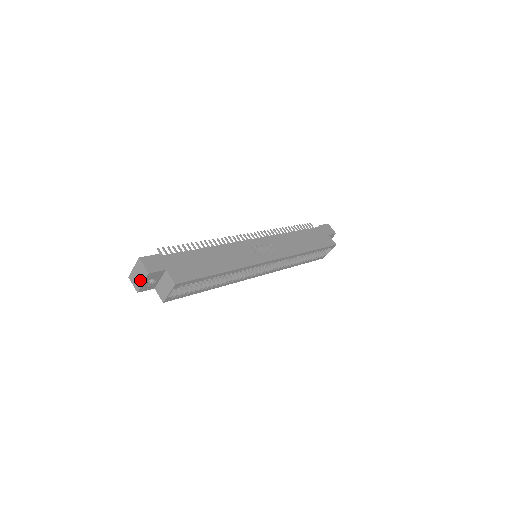
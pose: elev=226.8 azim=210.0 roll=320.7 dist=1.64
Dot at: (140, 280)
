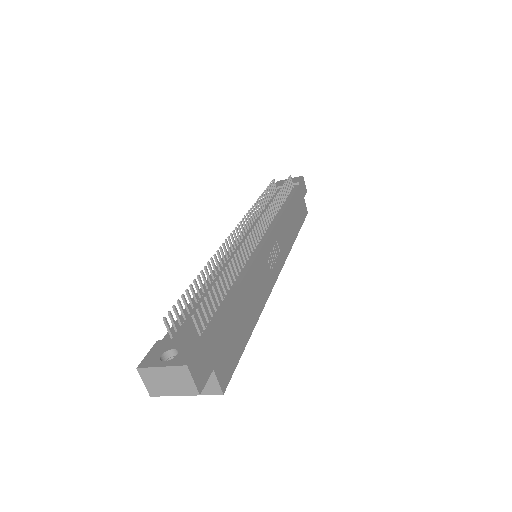
Dot at: (170, 389)
